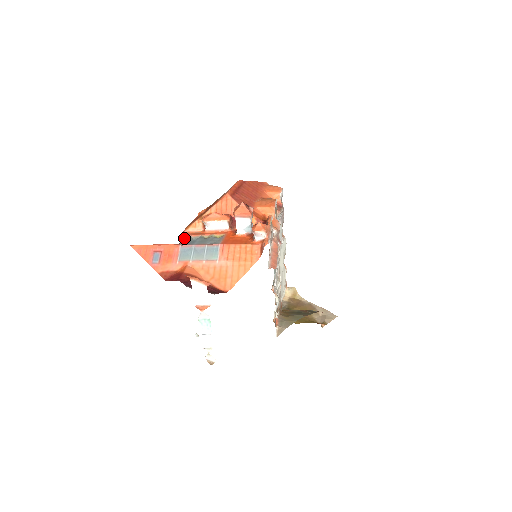
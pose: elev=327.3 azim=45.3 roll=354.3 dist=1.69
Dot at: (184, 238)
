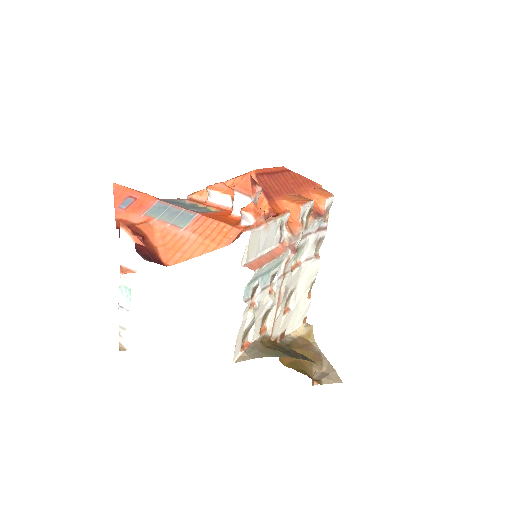
Dot at: occluded
